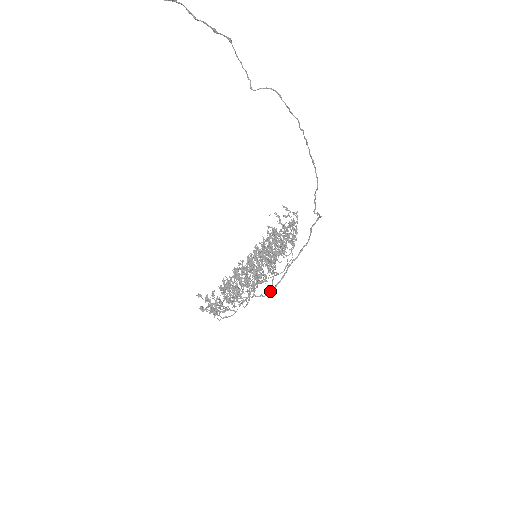
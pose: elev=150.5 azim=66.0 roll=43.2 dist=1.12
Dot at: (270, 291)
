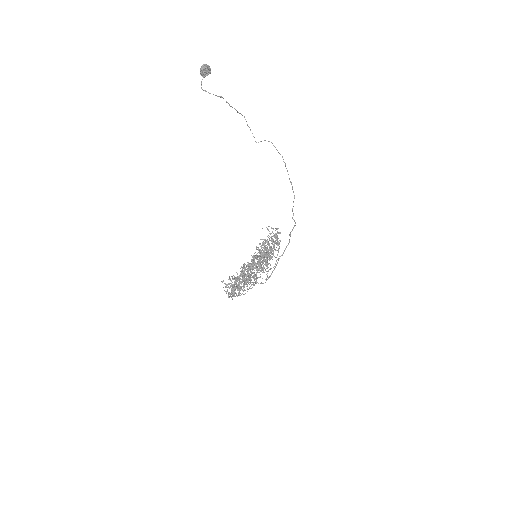
Dot at: (268, 278)
